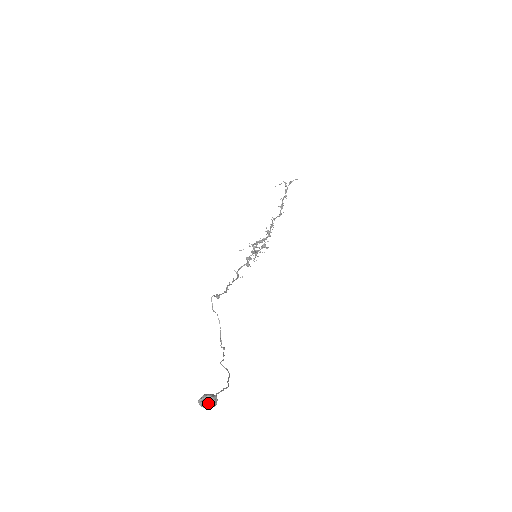
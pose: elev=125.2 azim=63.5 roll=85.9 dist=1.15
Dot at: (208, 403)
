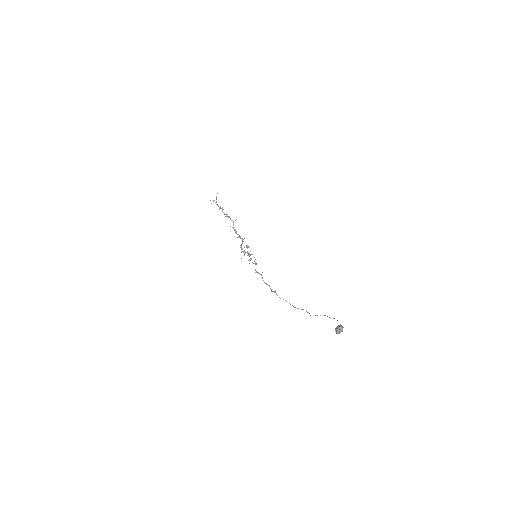
Dot at: (342, 330)
